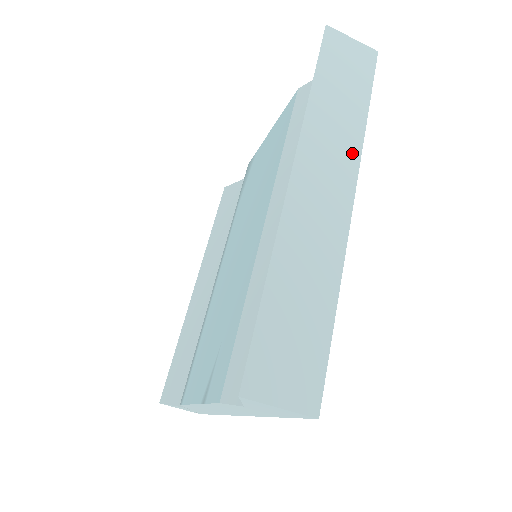
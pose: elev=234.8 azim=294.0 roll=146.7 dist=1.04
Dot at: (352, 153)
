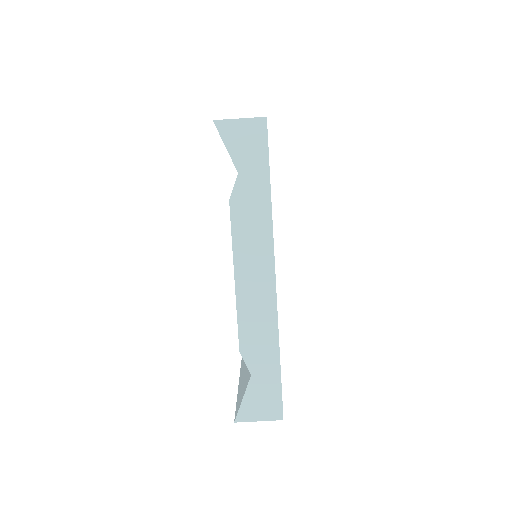
Dot at: occluded
